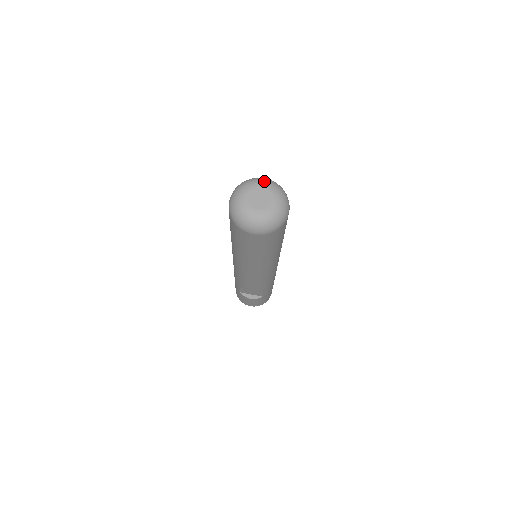
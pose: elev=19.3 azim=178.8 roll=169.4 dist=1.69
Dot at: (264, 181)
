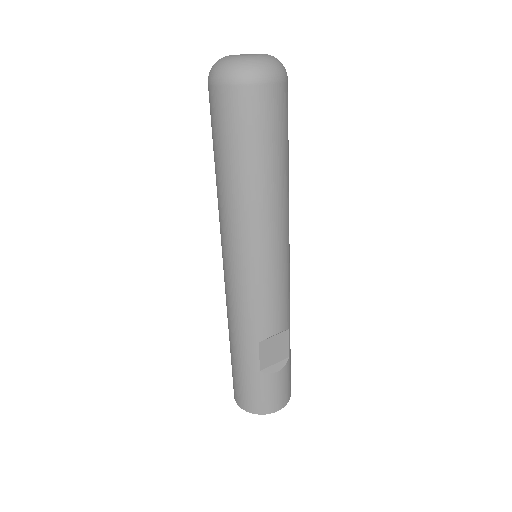
Dot at: occluded
